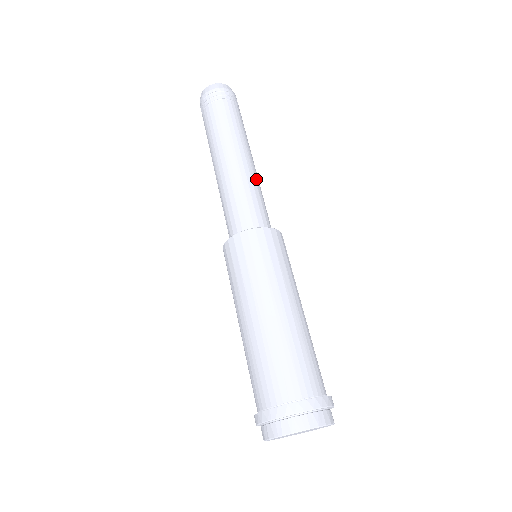
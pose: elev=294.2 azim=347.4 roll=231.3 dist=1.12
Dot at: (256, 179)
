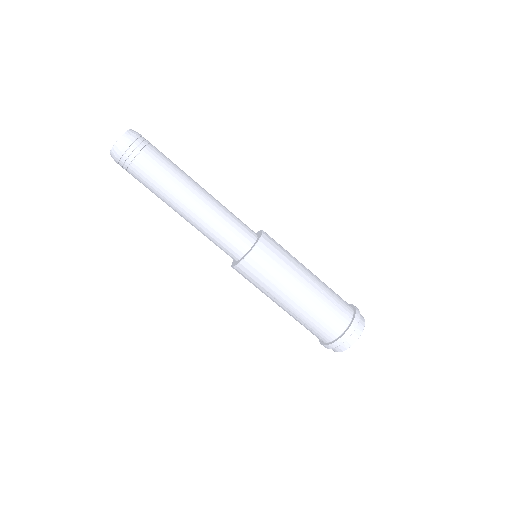
Dot at: (208, 216)
